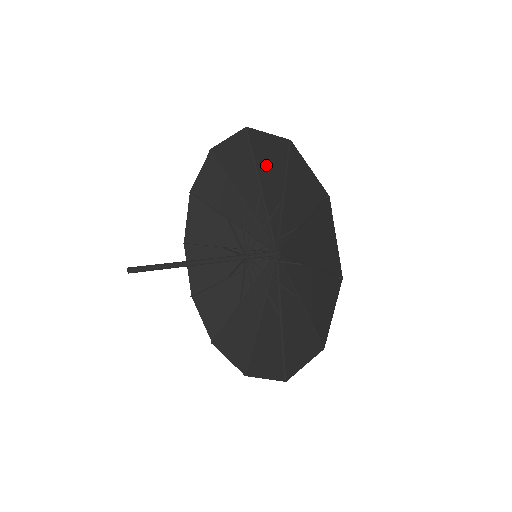
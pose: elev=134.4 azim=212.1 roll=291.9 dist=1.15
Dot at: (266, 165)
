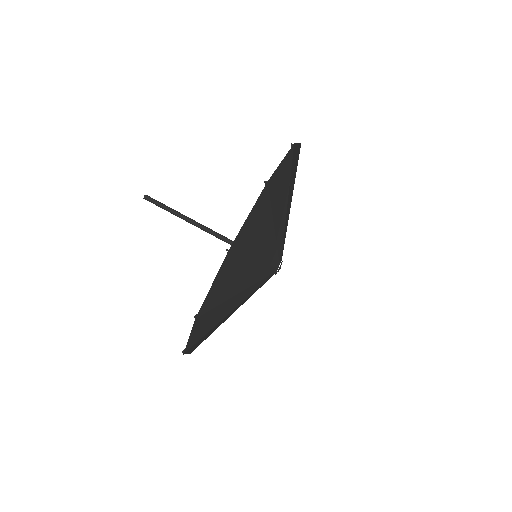
Dot at: (283, 189)
